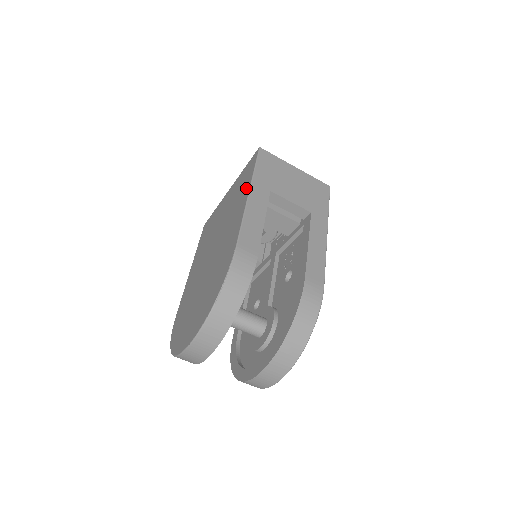
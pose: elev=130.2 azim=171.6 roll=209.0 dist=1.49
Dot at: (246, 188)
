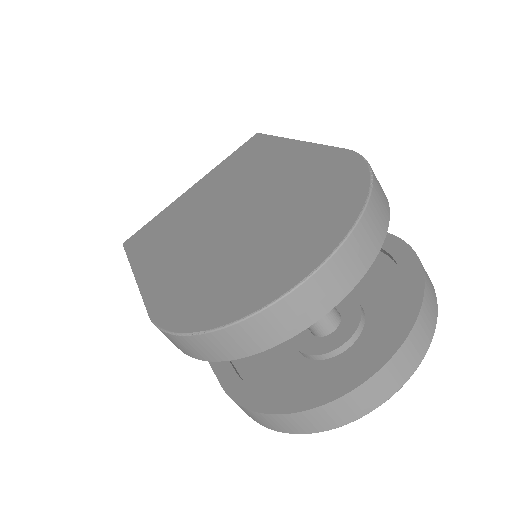
Dot at: (276, 145)
